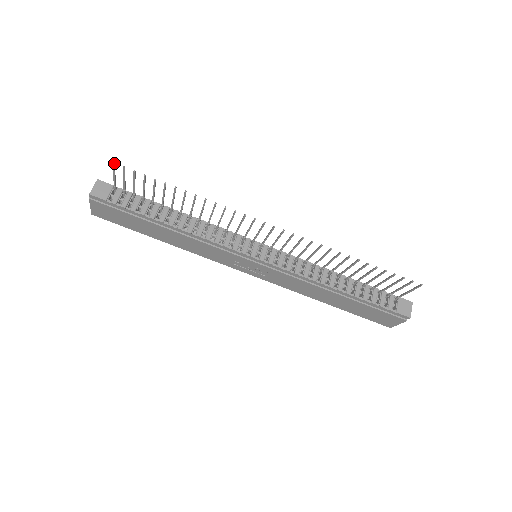
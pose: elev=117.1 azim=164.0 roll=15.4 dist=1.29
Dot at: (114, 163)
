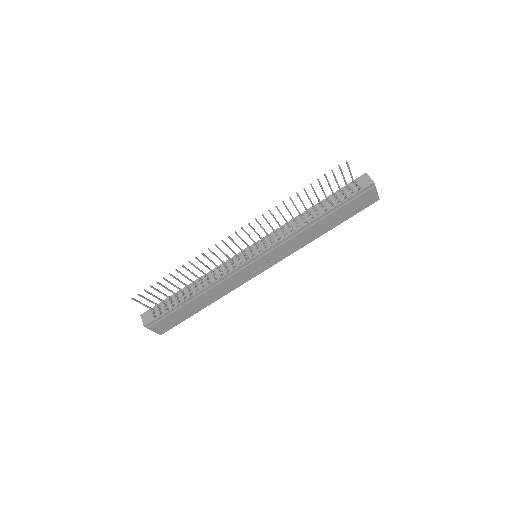
Dot at: (132, 298)
